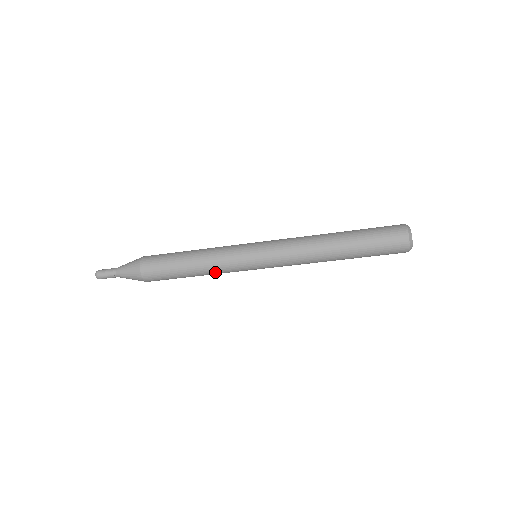
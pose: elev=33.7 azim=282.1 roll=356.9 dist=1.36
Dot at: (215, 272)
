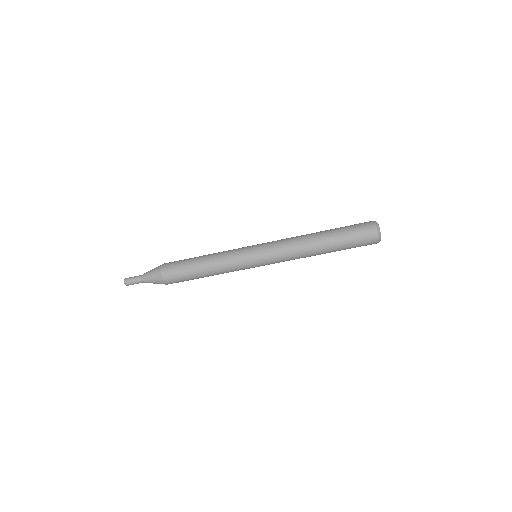
Dot at: (224, 272)
